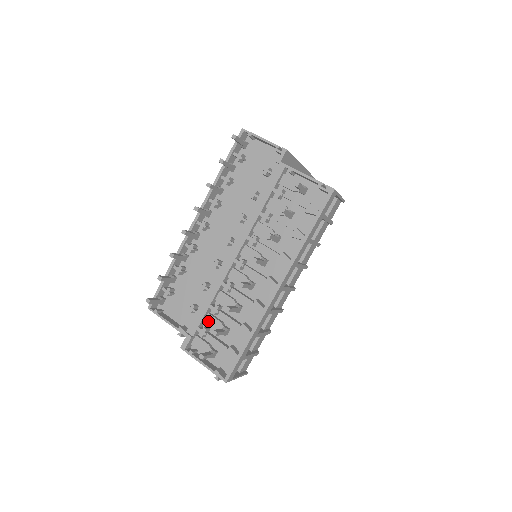
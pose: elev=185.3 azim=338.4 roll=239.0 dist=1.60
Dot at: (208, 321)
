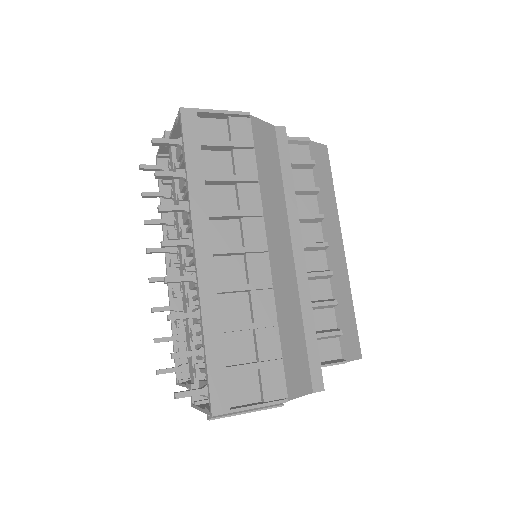
Dot at: occluded
